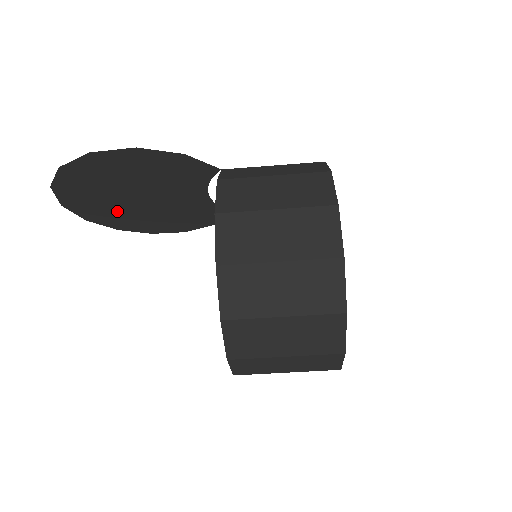
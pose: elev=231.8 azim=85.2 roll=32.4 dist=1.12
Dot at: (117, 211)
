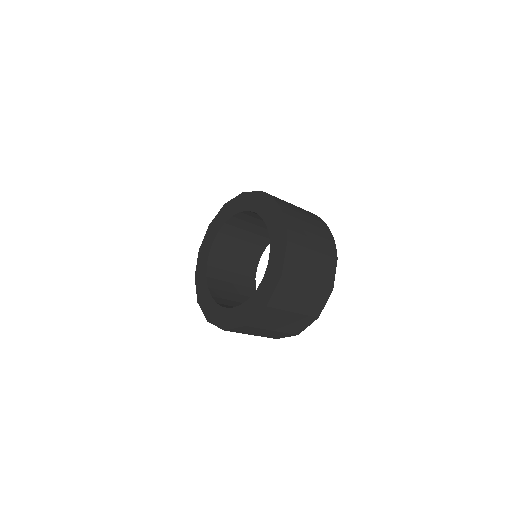
Dot at: occluded
